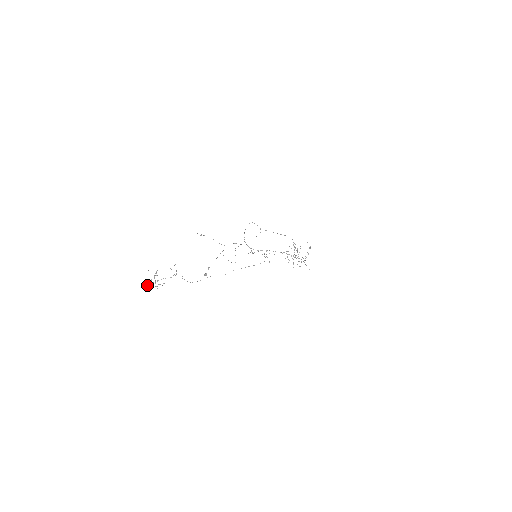
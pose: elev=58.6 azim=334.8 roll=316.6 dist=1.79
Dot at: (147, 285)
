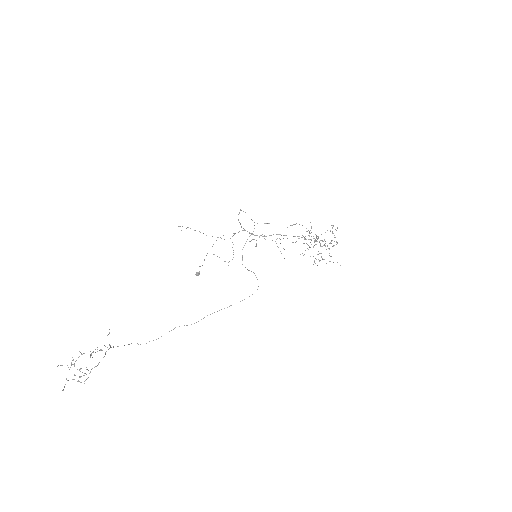
Dot at: (66, 378)
